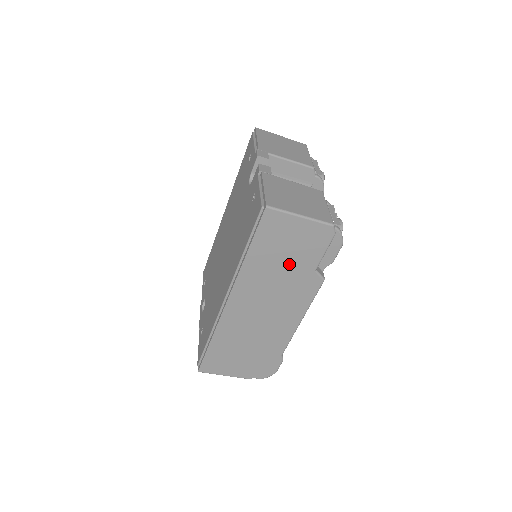
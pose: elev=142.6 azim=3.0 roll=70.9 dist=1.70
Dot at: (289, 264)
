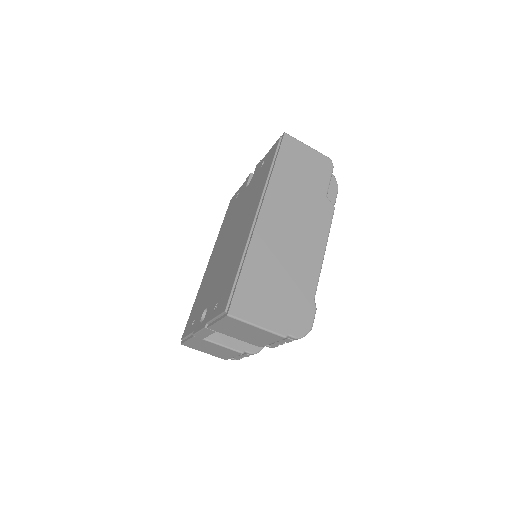
Dot at: (306, 185)
